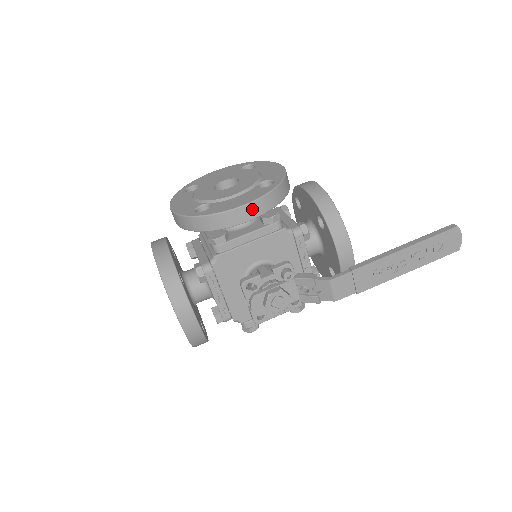
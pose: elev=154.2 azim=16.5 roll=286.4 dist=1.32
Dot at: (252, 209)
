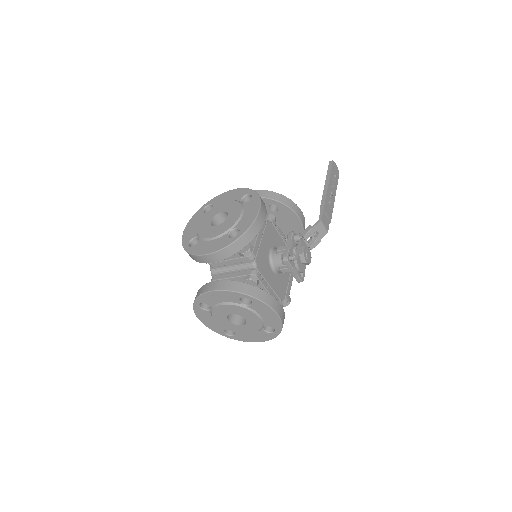
Dot at: (263, 210)
